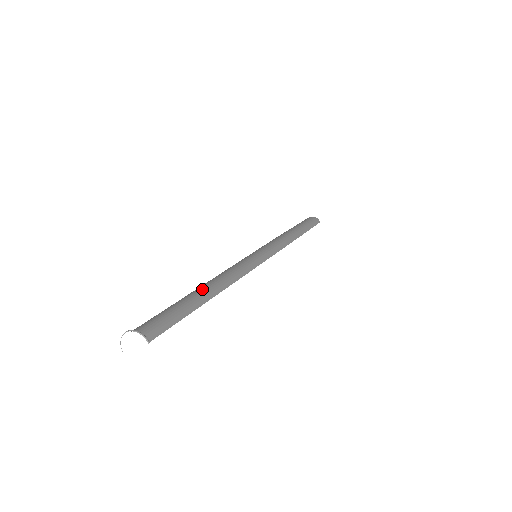
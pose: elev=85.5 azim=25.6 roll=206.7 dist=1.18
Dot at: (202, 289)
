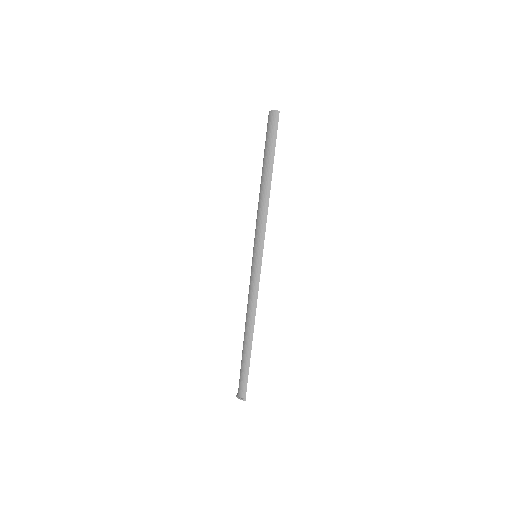
Dot at: (245, 340)
